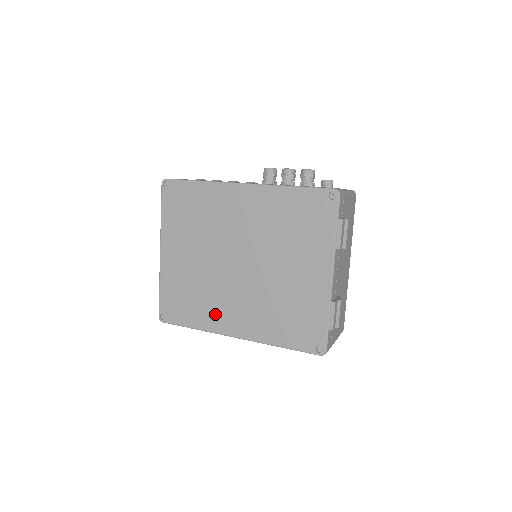
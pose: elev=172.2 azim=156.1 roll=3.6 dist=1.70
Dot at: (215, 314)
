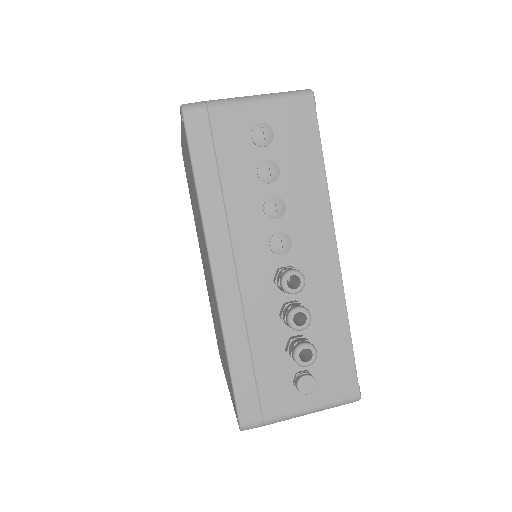
Dot at: occluded
